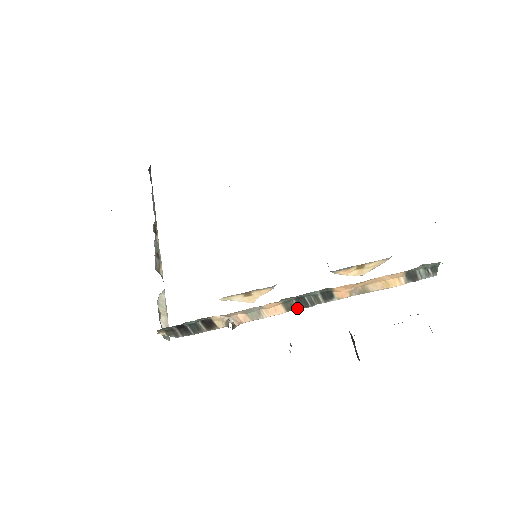
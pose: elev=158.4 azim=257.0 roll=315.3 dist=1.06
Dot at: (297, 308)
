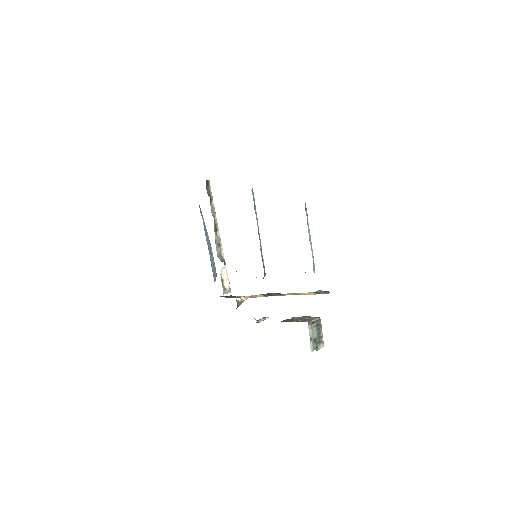
Dot at: occluded
